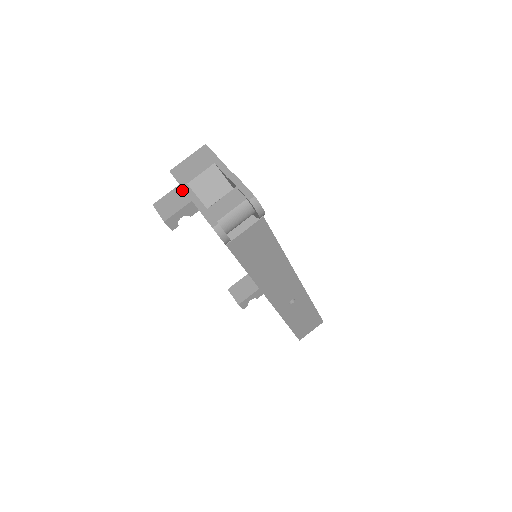
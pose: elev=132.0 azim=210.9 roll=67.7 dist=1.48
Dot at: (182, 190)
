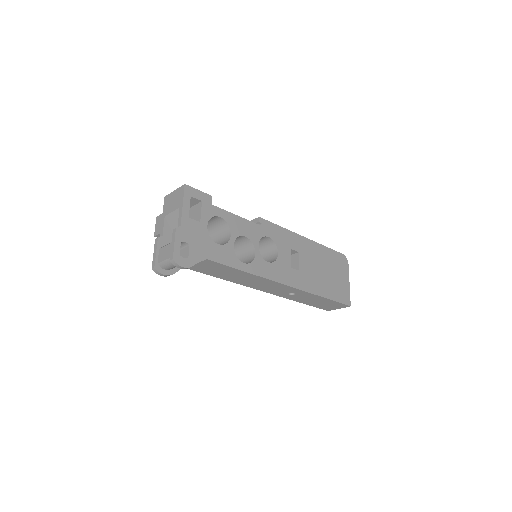
Dot at: occluded
